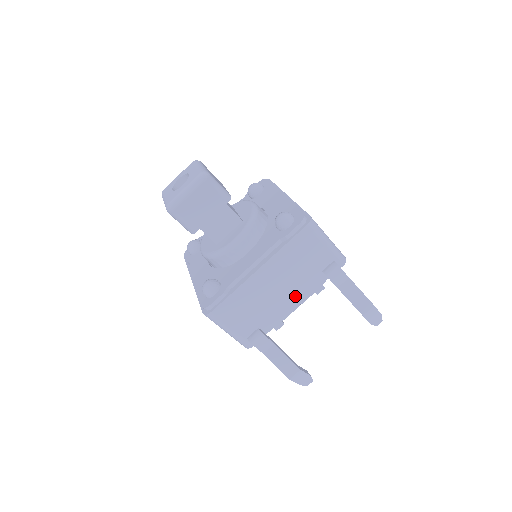
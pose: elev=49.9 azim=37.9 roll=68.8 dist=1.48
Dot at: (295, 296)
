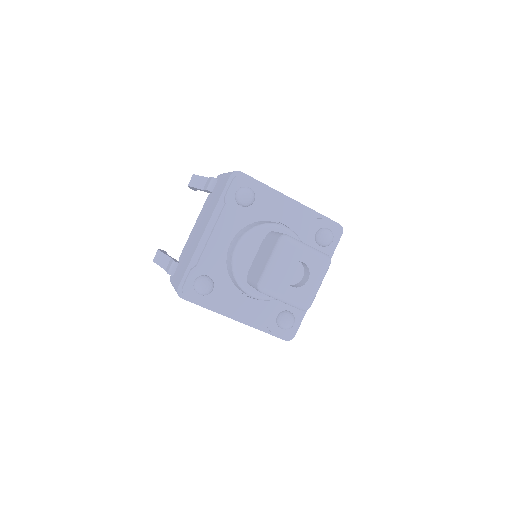
Dot at: occluded
